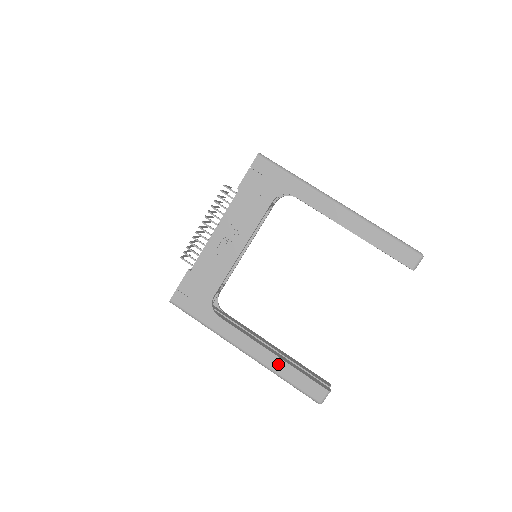
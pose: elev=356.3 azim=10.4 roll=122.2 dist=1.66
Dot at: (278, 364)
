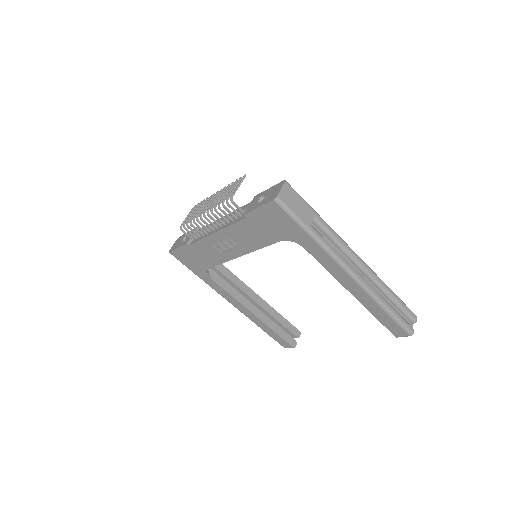
Dot at: (258, 321)
